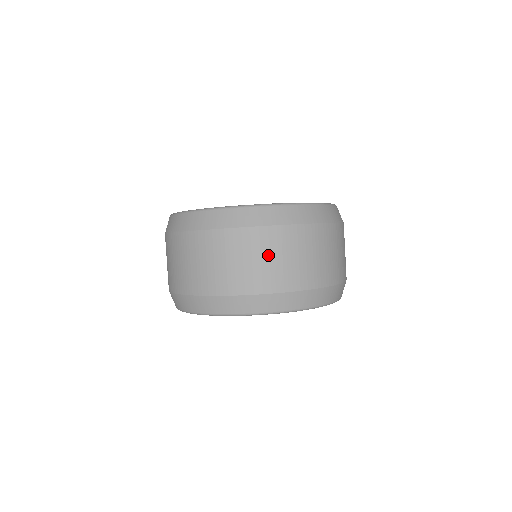
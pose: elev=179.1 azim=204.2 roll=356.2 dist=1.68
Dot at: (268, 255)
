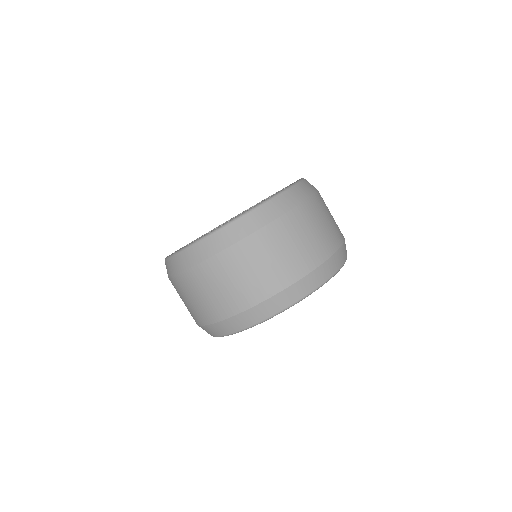
Dot at: (295, 239)
